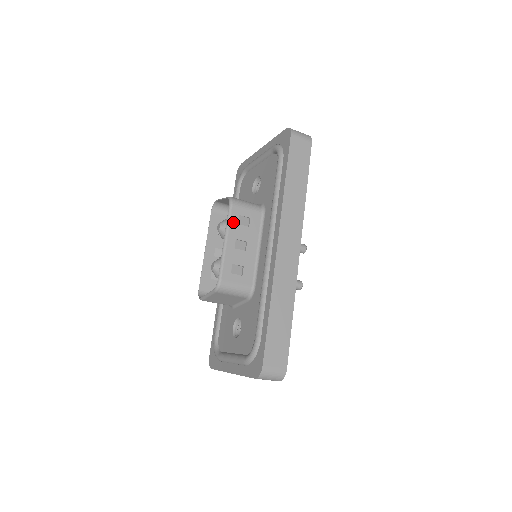
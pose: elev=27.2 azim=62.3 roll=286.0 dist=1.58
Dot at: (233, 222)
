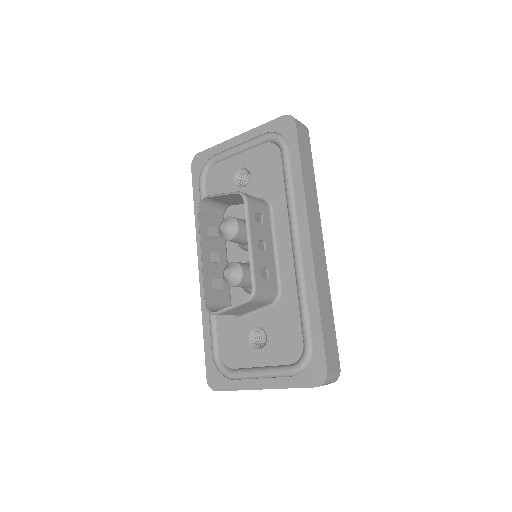
Dot at: (252, 220)
